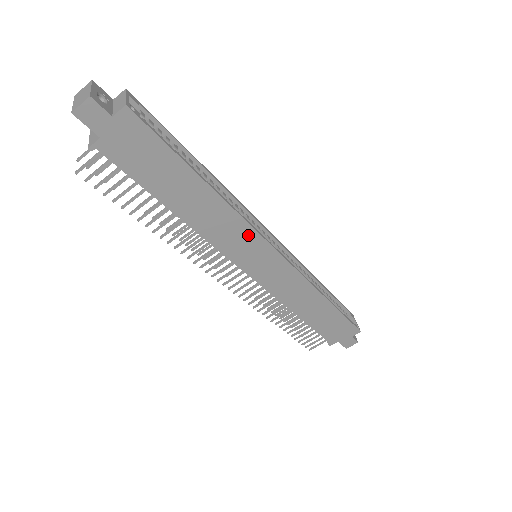
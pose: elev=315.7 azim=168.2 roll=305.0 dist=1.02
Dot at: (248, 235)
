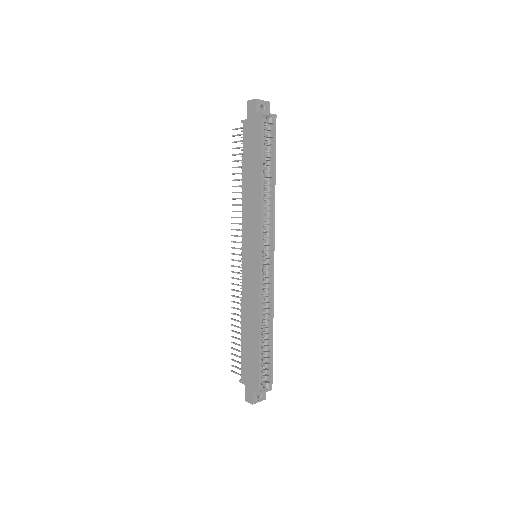
Dot at: (257, 229)
